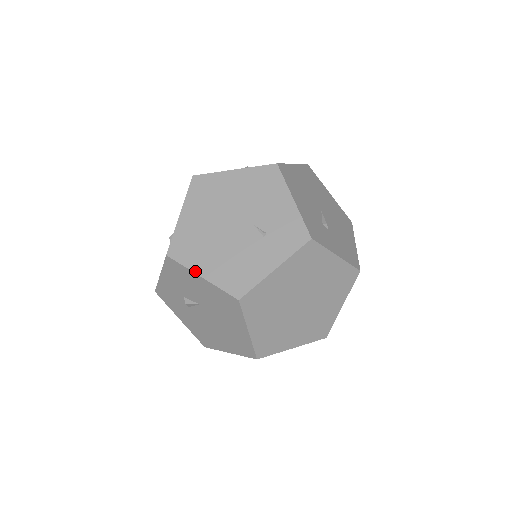
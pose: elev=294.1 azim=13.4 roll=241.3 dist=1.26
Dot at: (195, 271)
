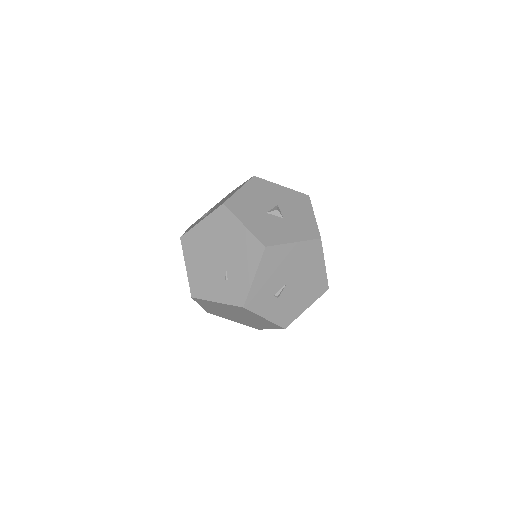
Dot at: (185, 261)
